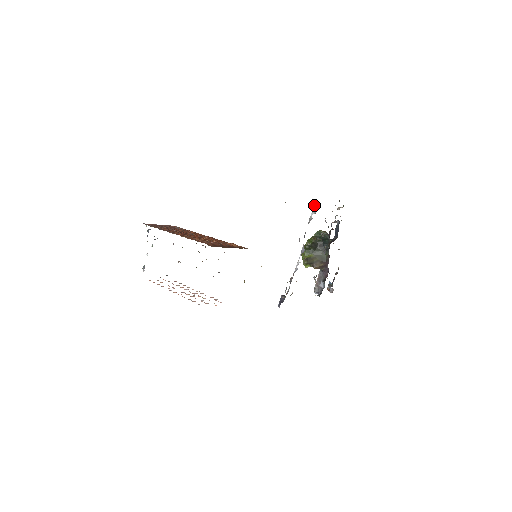
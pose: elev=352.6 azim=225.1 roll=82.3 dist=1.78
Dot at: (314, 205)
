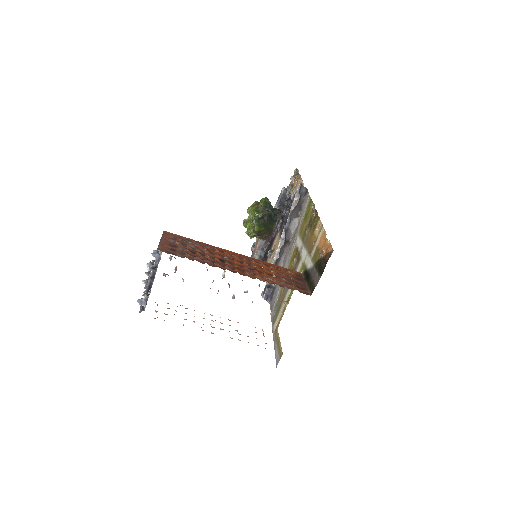
Dot at: (298, 189)
